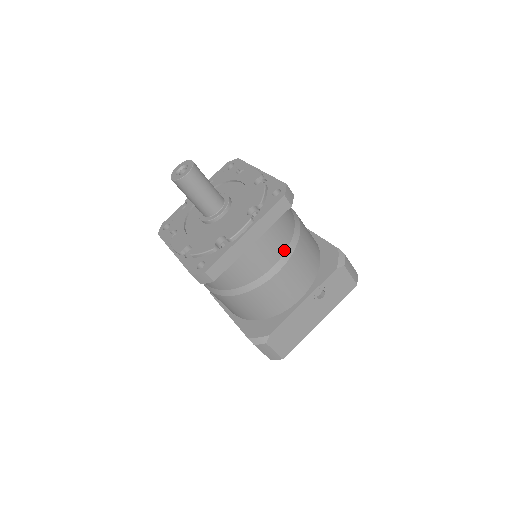
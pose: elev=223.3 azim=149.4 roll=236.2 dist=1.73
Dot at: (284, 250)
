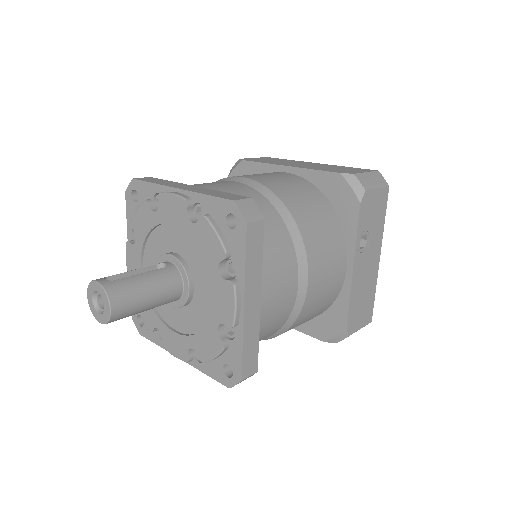
Dot at: (294, 257)
